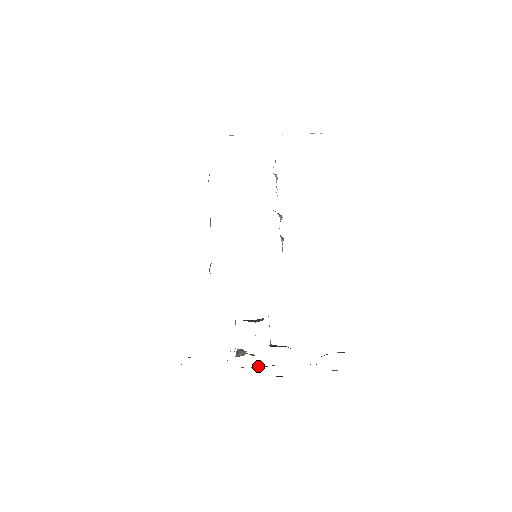
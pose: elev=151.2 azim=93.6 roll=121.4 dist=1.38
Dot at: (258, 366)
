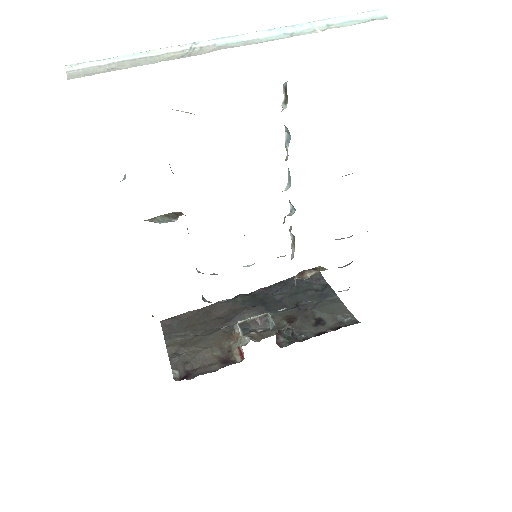
Dot at: (250, 315)
